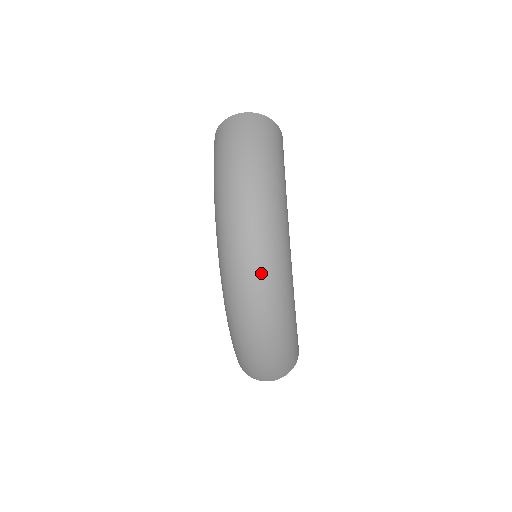
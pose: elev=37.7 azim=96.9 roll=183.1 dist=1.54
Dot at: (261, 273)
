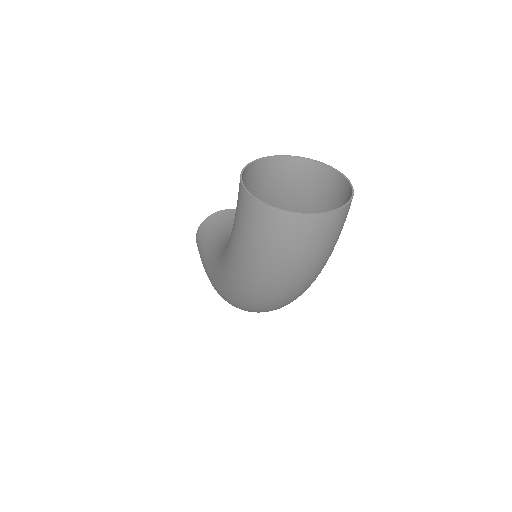
Dot at: occluded
